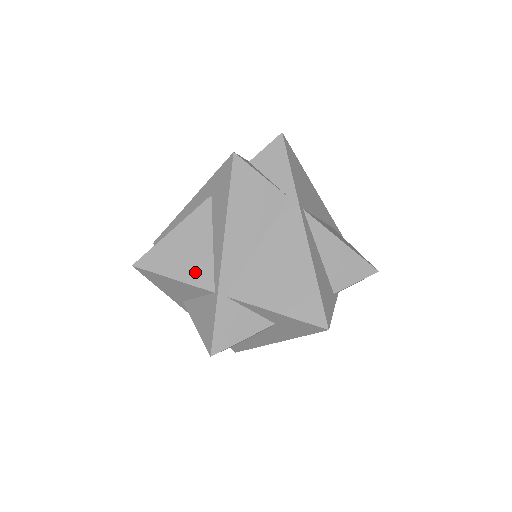
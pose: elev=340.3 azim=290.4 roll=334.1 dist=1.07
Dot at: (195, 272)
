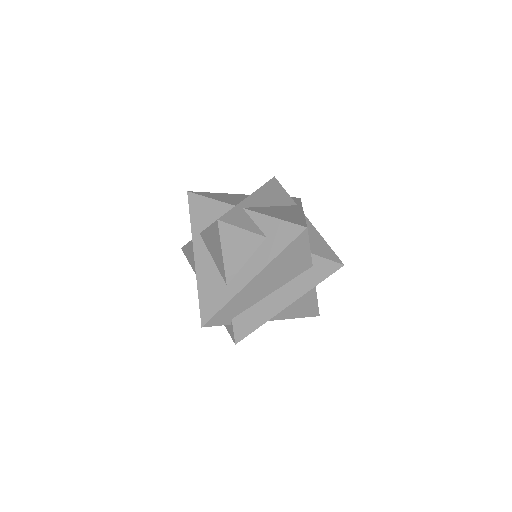
Dot at: (227, 201)
